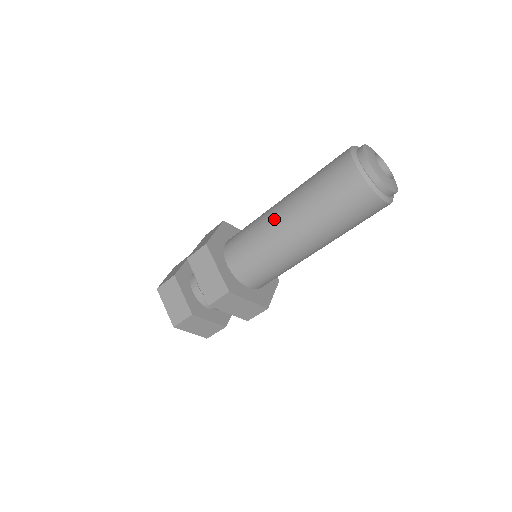
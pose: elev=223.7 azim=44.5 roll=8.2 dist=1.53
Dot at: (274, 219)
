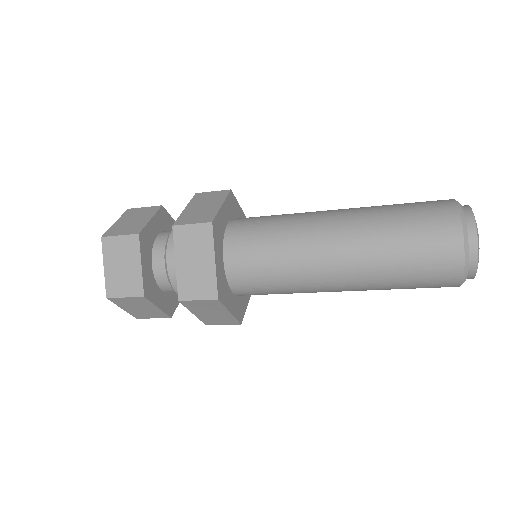
Dot at: (319, 237)
